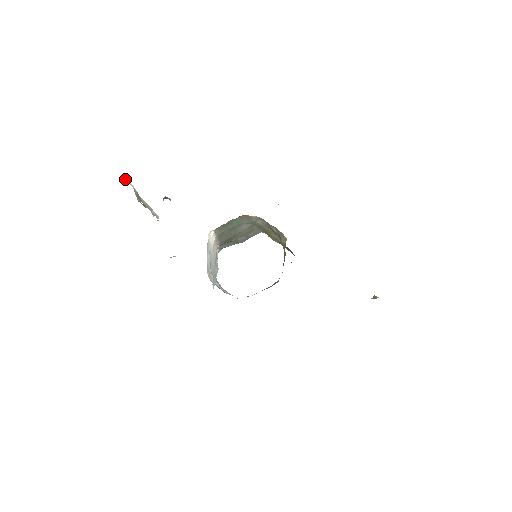
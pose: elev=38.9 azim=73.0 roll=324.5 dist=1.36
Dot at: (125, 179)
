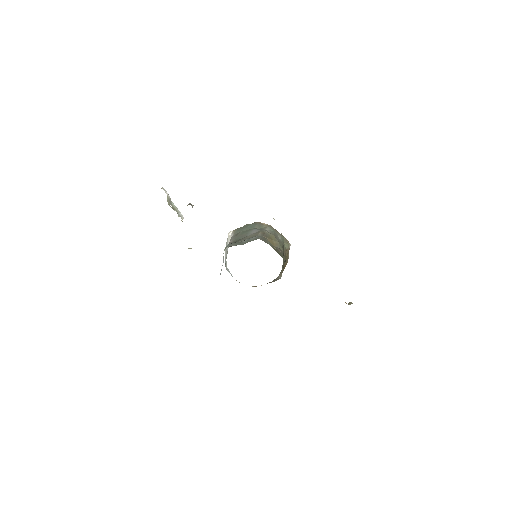
Dot at: (162, 188)
